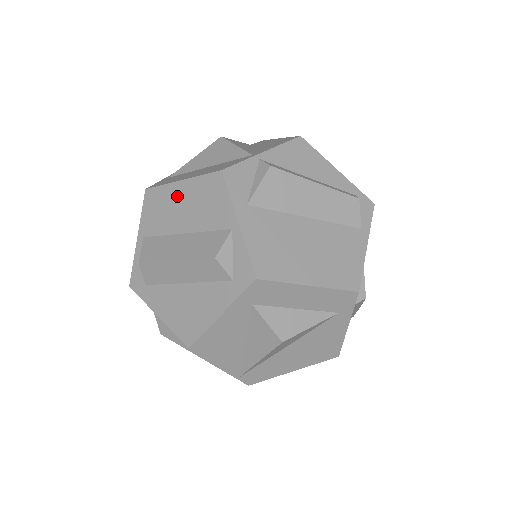
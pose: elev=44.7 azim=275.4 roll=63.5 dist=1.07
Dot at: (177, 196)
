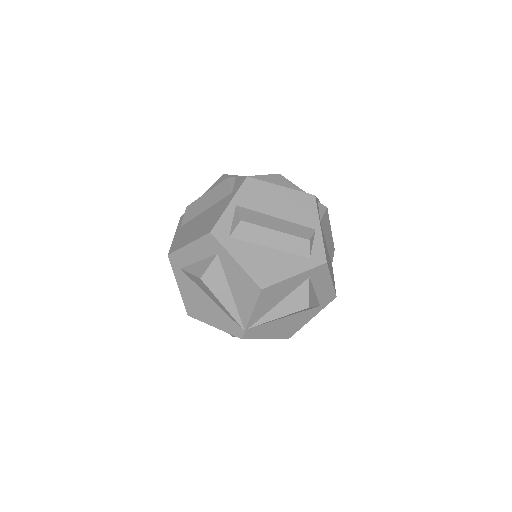
Dot at: (276, 193)
